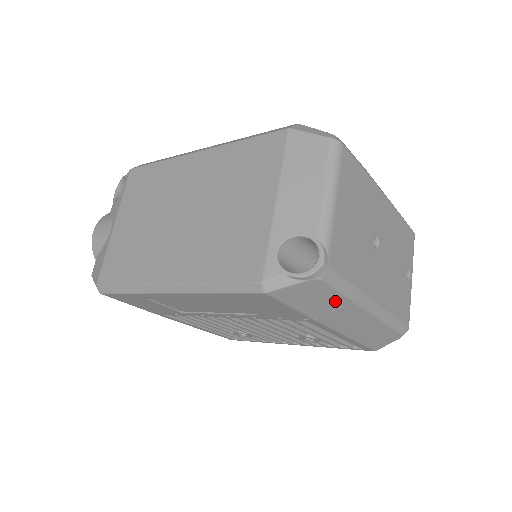
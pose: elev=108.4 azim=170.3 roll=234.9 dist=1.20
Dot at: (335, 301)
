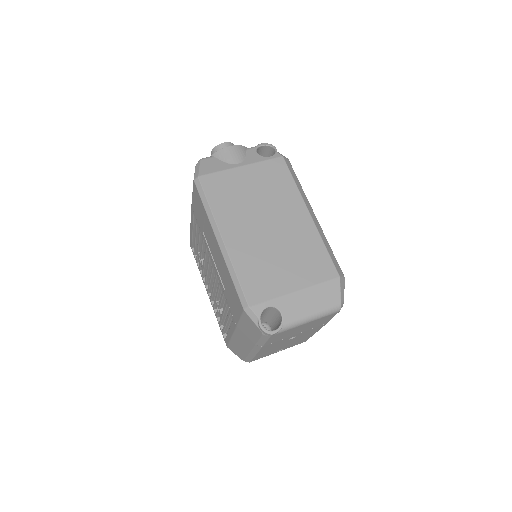
Dot at: (253, 337)
